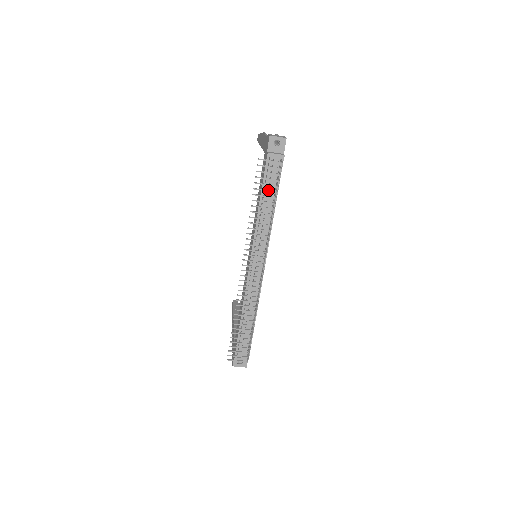
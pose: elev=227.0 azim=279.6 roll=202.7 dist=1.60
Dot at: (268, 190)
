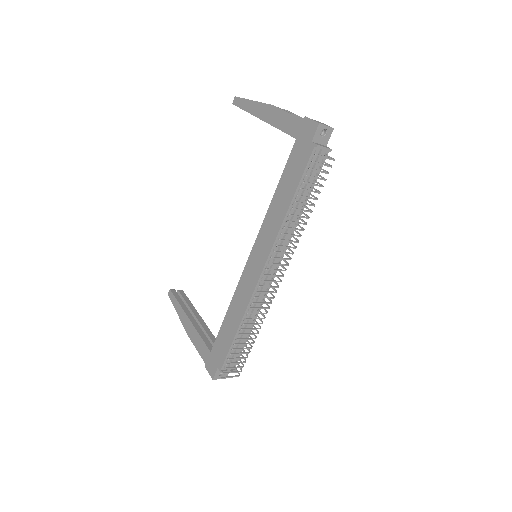
Dot at: (314, 191)
